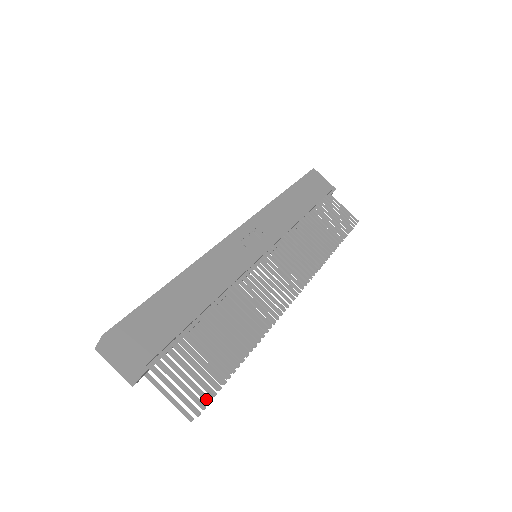
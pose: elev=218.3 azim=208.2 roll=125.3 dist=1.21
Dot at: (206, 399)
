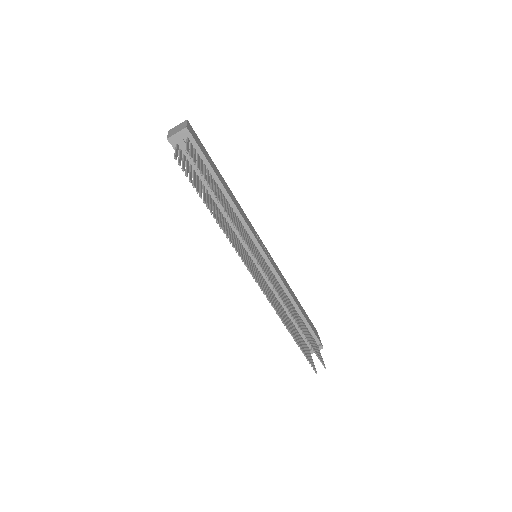
Dot at: (195, 161)
